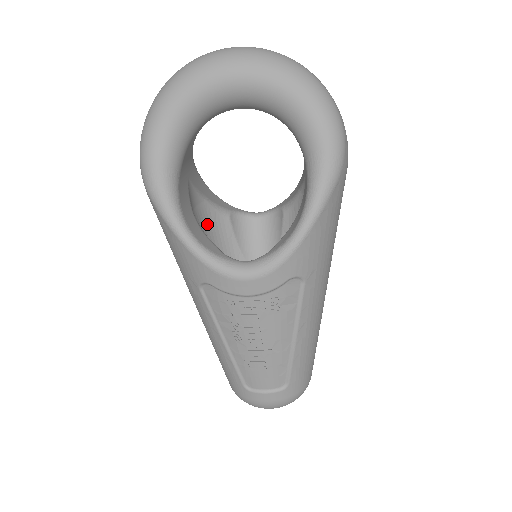
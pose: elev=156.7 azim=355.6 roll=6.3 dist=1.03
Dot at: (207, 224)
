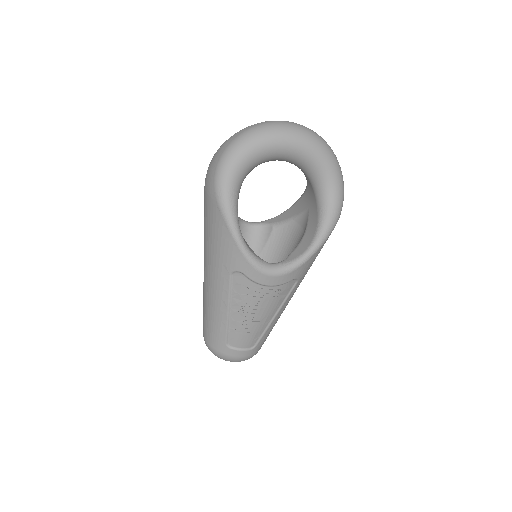
Dot at: occluded
